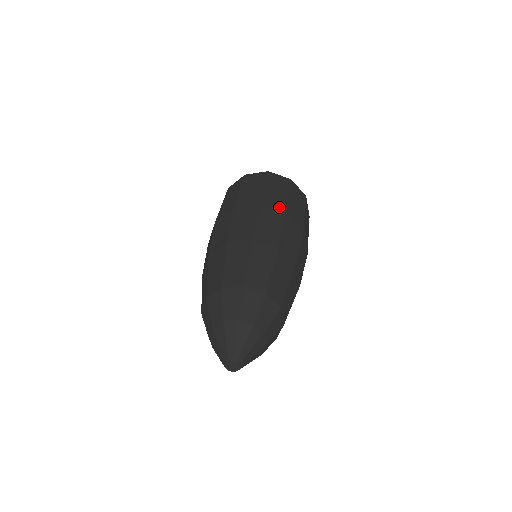
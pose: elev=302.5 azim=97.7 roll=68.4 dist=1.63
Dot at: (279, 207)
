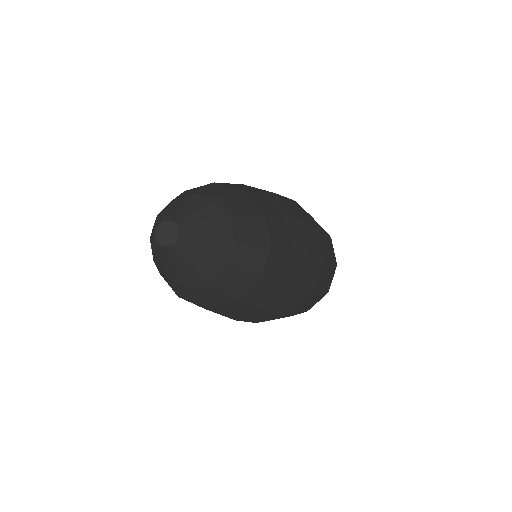
Dot at: occluded
